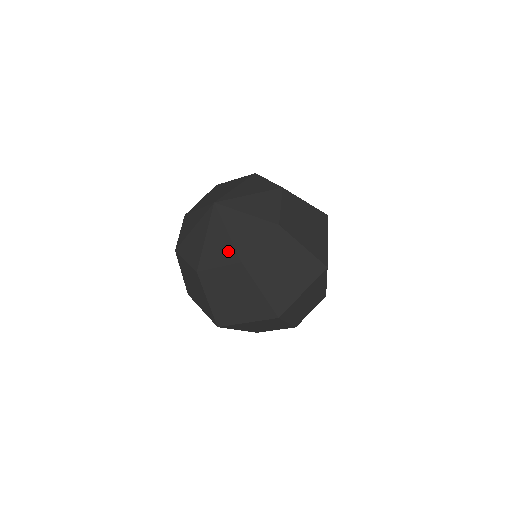
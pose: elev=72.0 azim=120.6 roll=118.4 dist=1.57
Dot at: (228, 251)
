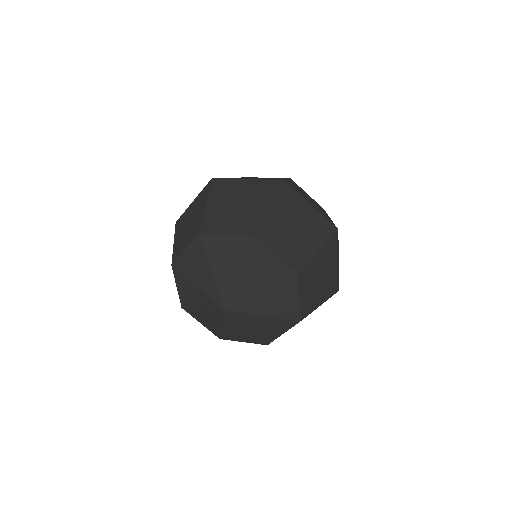
Dot at: (251, 338)
